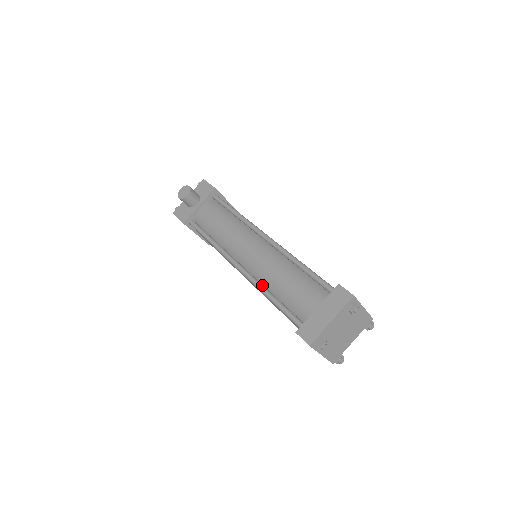
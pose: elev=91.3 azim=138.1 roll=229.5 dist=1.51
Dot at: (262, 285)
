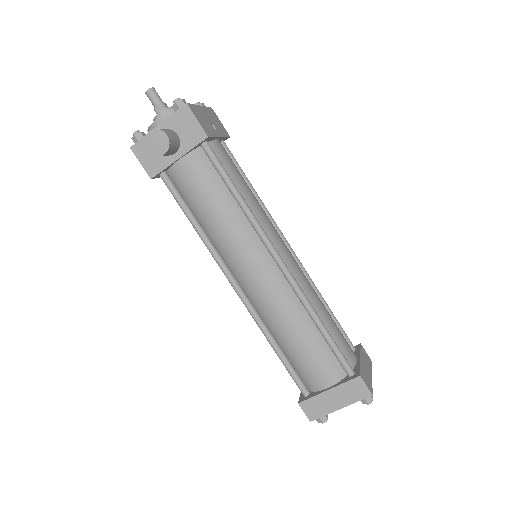
Dot at: (266, 327)
